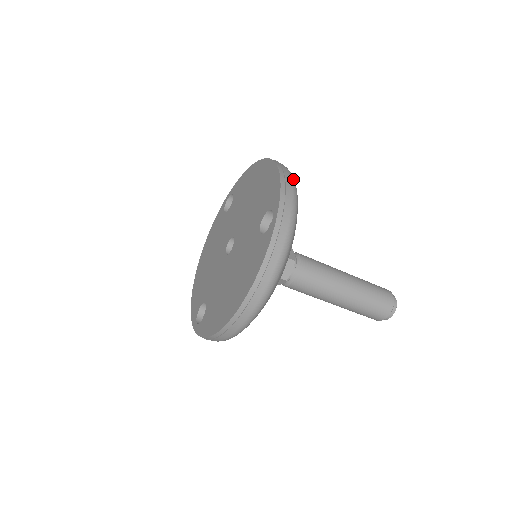
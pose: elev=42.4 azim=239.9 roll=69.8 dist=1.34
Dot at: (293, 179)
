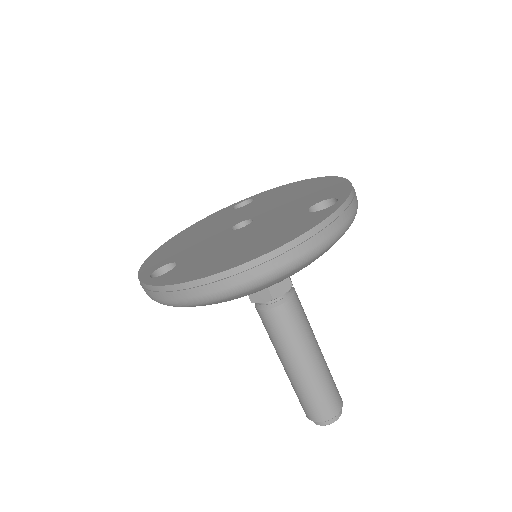
Dot at: occluded
